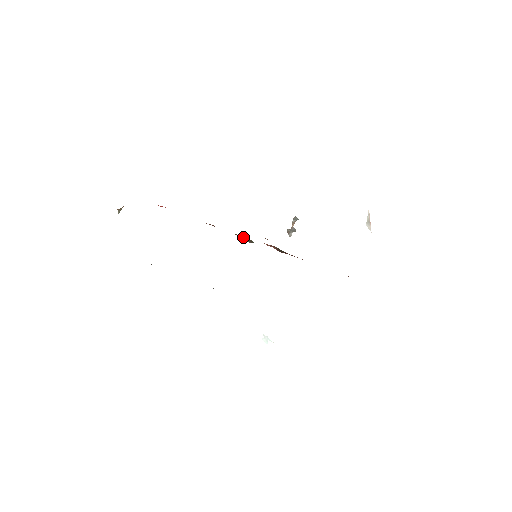
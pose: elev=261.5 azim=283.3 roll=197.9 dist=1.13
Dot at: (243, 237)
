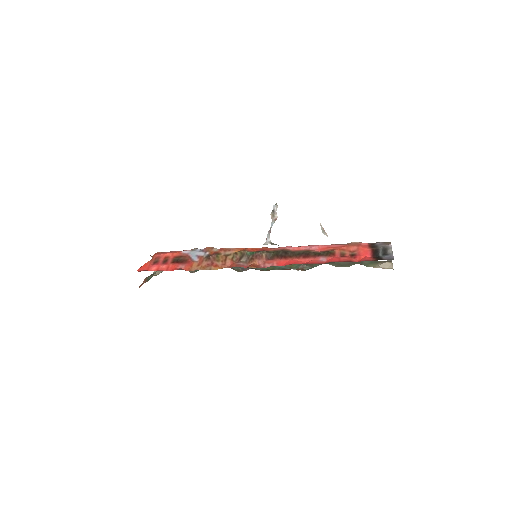
Dot at: (239, 257)
